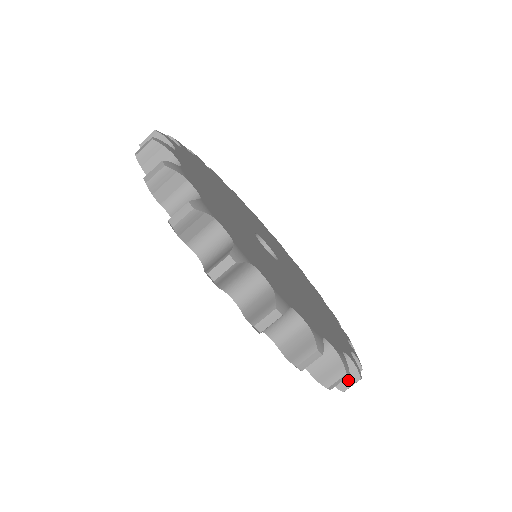
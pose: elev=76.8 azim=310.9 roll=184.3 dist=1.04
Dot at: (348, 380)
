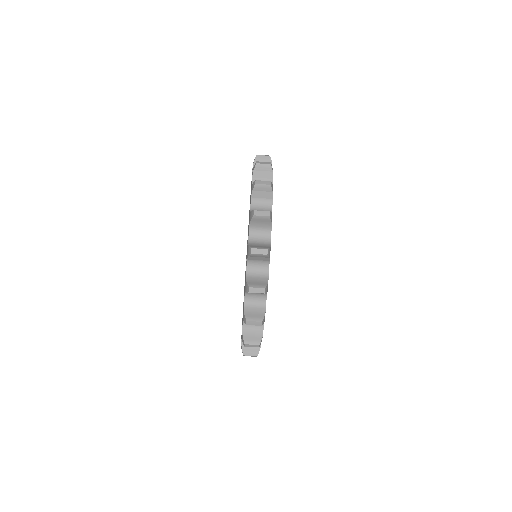
Dot at: (253, 340)
